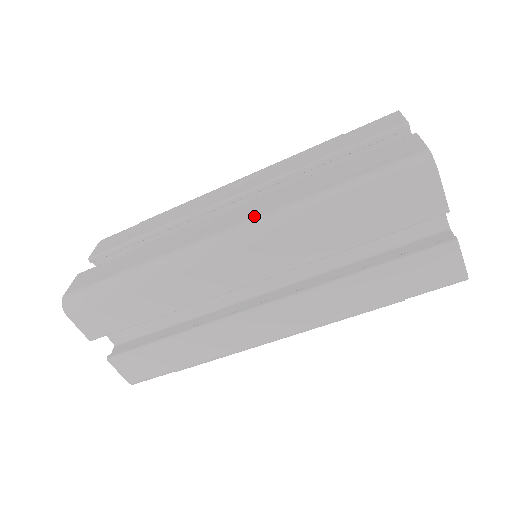
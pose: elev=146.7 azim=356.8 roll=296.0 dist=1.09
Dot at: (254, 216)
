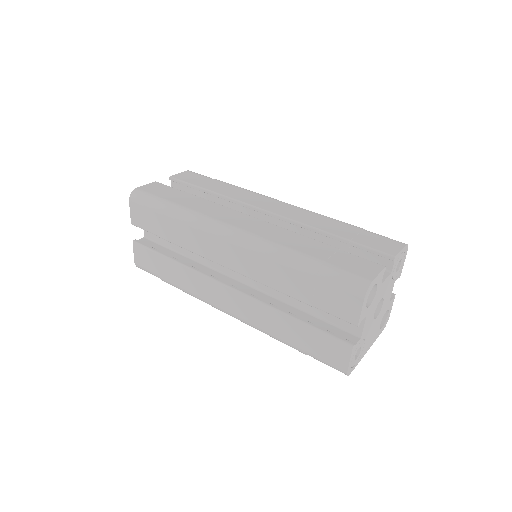
Dot at: (258, 234)
